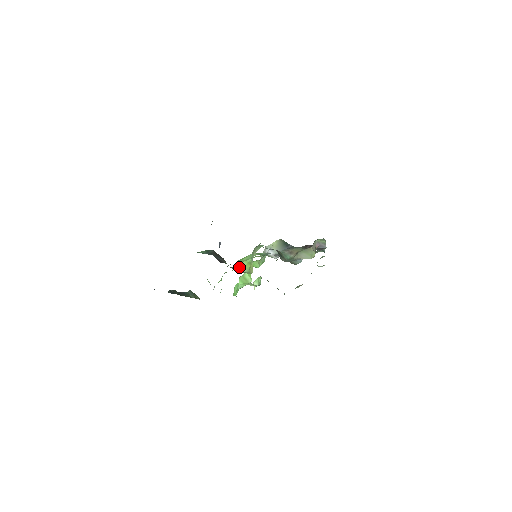
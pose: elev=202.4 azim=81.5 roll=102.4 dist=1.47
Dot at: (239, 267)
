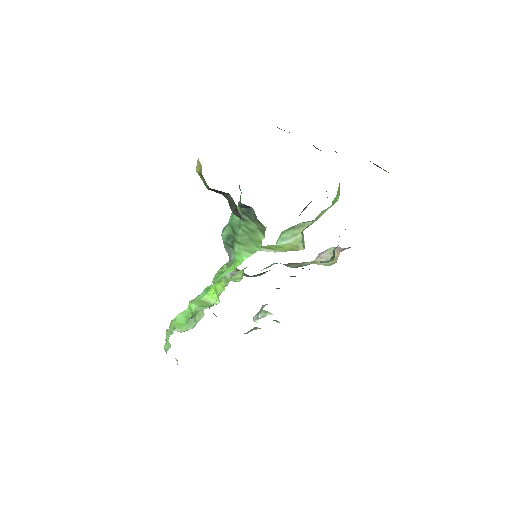
Dot at: (267, 249)
